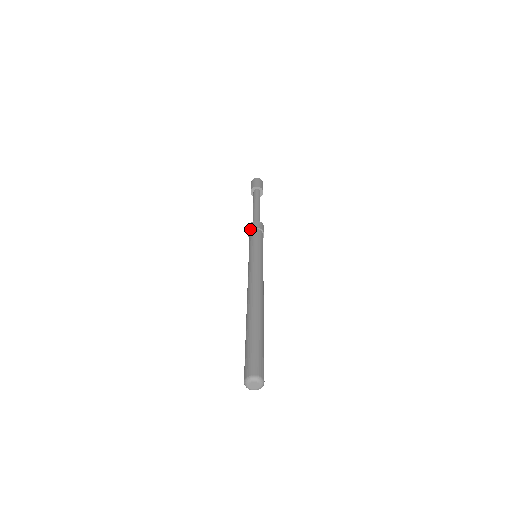
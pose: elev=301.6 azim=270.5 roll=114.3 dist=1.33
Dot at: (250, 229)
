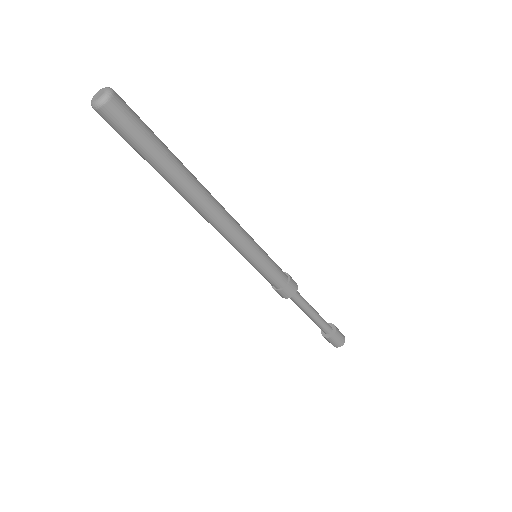
Dot at: occluded
